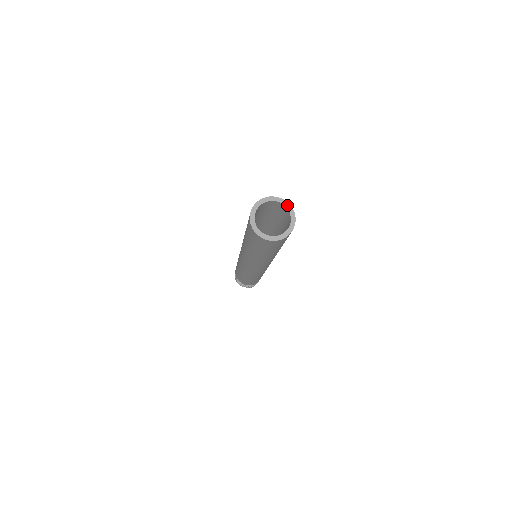
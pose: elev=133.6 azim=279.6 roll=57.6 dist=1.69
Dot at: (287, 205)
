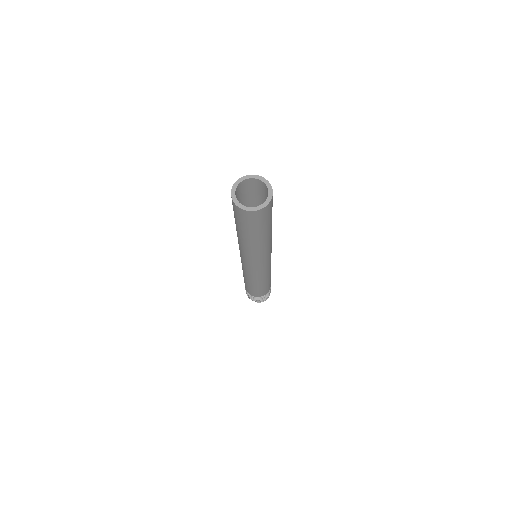
Dot at: (267, 184)
